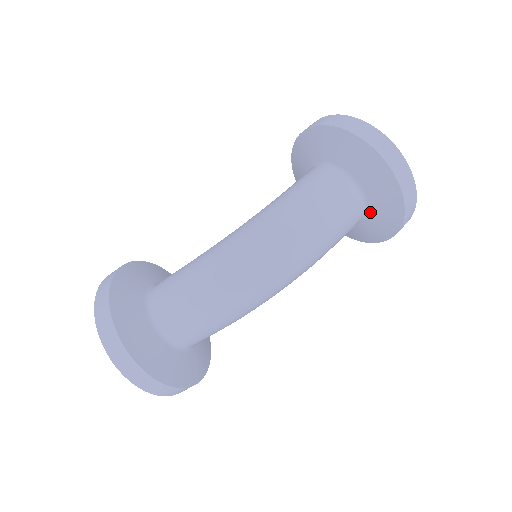
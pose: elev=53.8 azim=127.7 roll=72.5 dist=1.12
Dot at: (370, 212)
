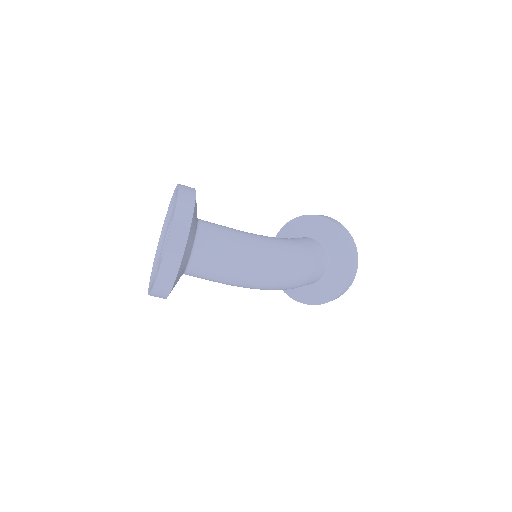
Dot at: (316, 286)
